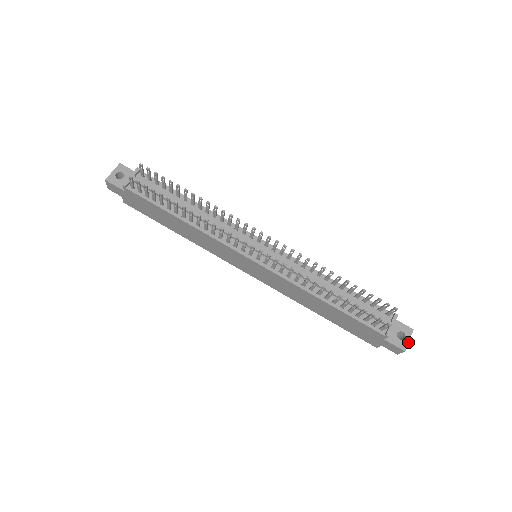
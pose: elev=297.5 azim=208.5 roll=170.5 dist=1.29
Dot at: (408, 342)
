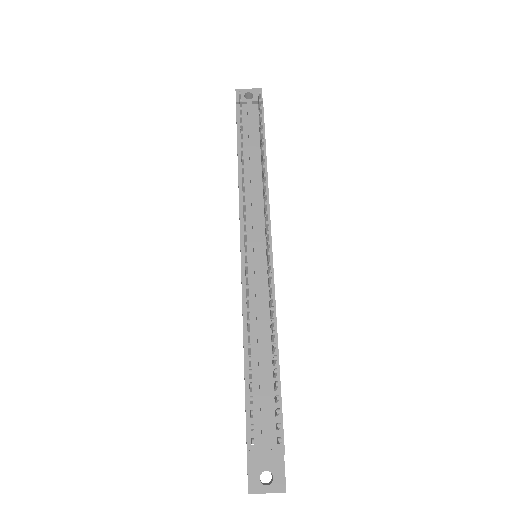
Dot at: (264, 492)
